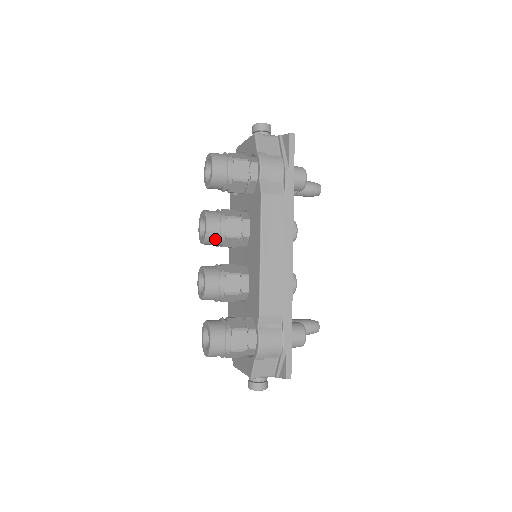
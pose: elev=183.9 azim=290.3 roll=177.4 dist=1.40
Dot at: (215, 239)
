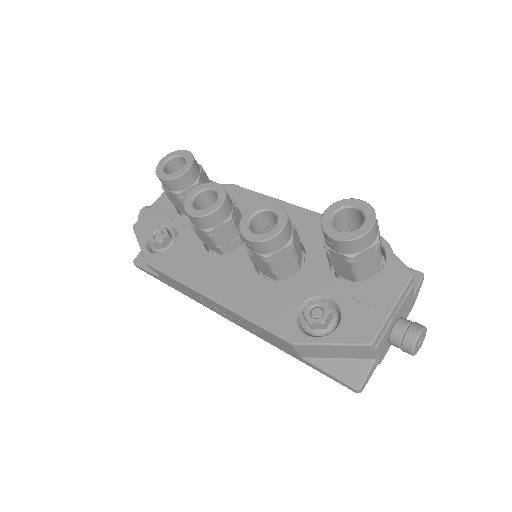
Dot at: (230, 201)
